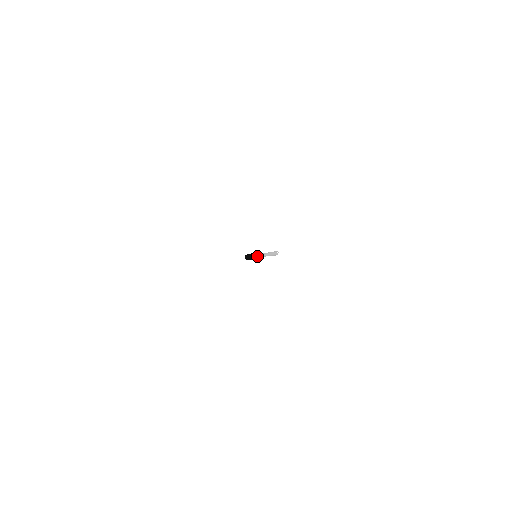
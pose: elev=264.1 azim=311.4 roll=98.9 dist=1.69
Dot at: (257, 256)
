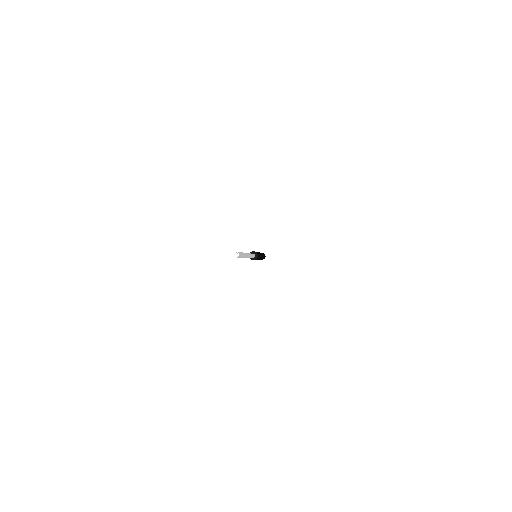
Dot at: (252, 258)
